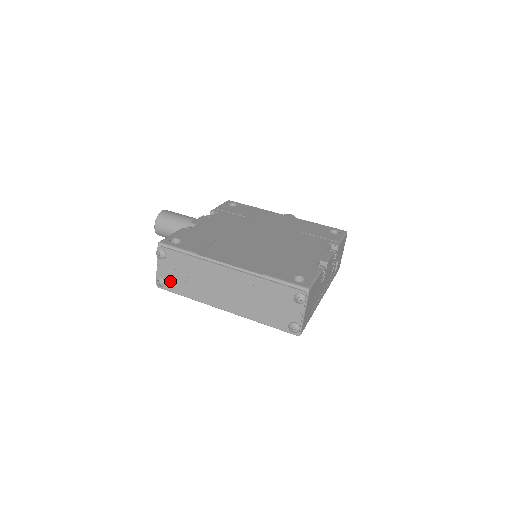
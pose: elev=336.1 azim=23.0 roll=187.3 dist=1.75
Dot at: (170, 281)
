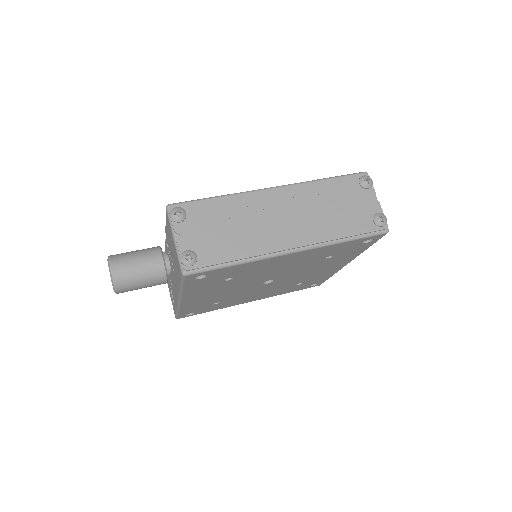
Dot at: (203, 249)
